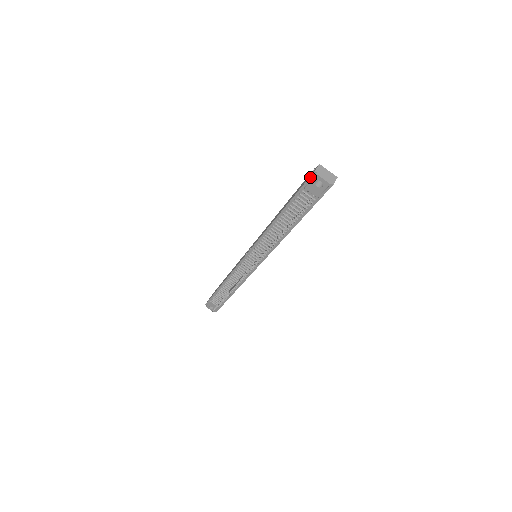
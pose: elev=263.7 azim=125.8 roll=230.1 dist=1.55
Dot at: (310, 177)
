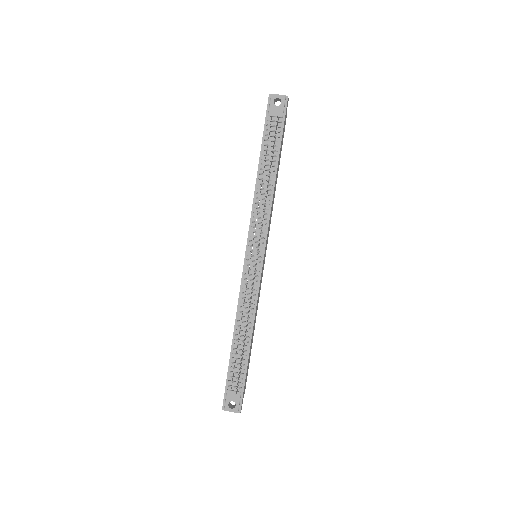
Dot at: (268, 102)
